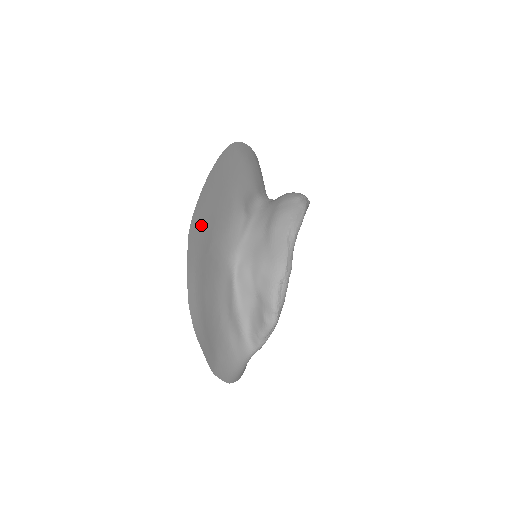
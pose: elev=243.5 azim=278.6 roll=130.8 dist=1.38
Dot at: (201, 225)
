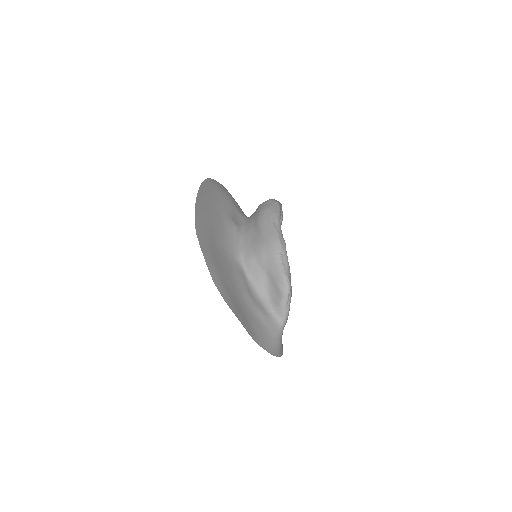
Dot at: (203, 229)
